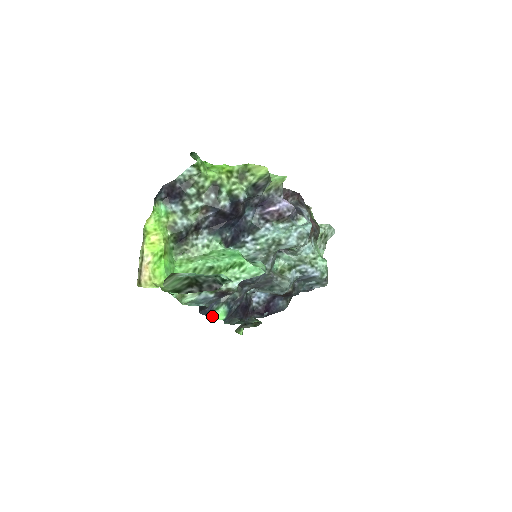
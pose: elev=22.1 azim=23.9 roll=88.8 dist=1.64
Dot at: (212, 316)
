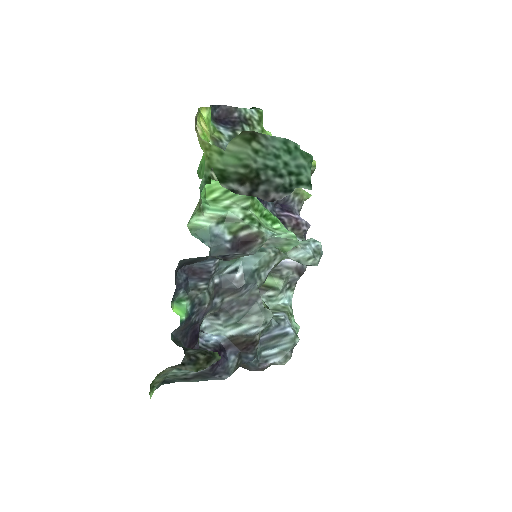
Dot at: (171, 304)
